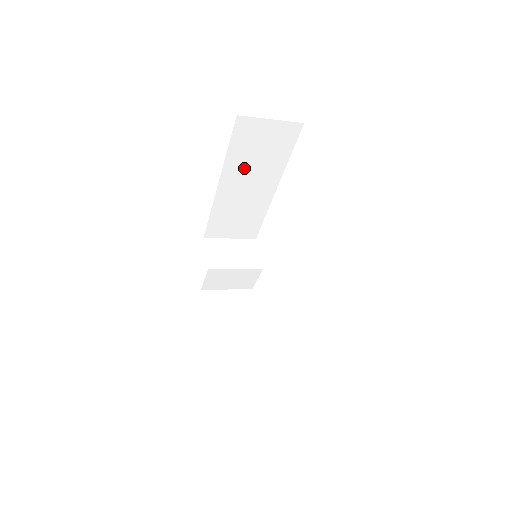
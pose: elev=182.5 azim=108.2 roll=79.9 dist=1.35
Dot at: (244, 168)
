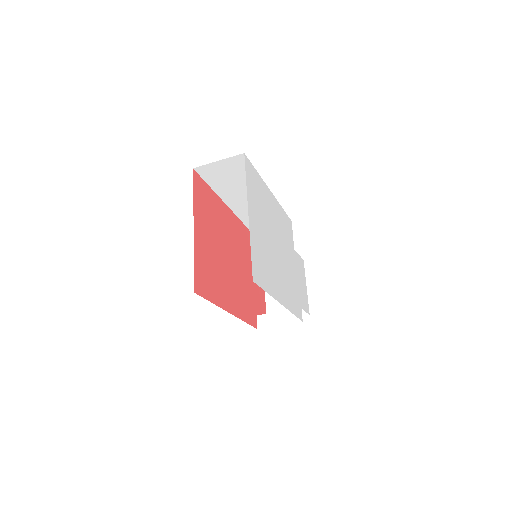
Dot at: (232, 189)
